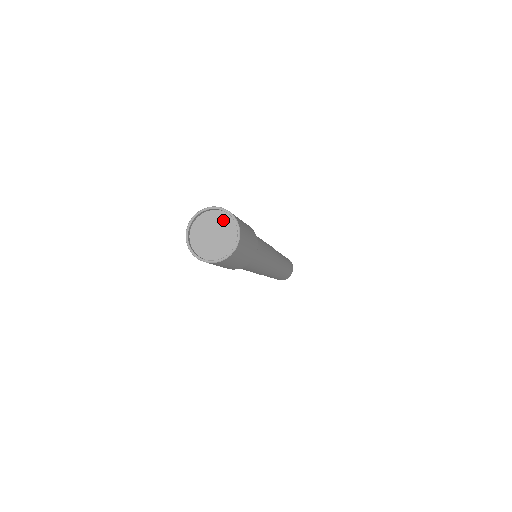
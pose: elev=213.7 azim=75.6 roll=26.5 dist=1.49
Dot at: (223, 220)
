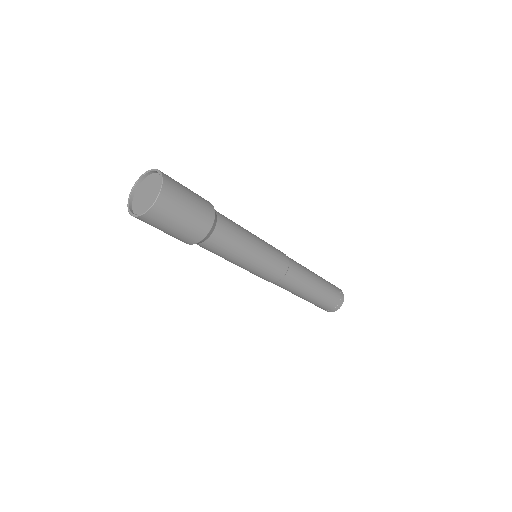
Dot at: (157, 181)
